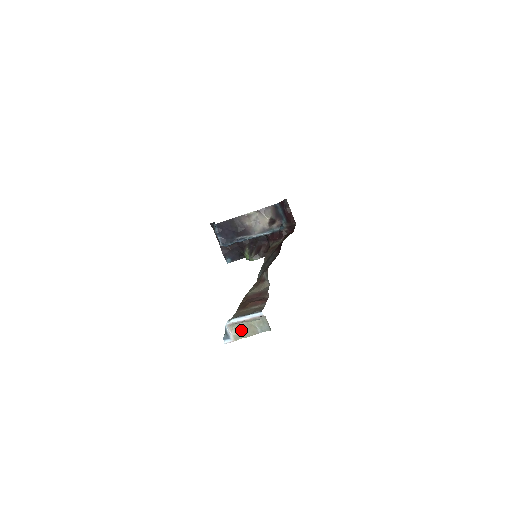
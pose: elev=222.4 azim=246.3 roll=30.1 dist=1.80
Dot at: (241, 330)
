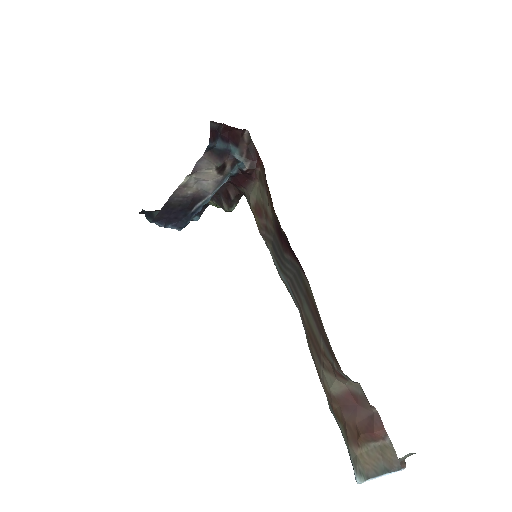
Dot at: occluded
